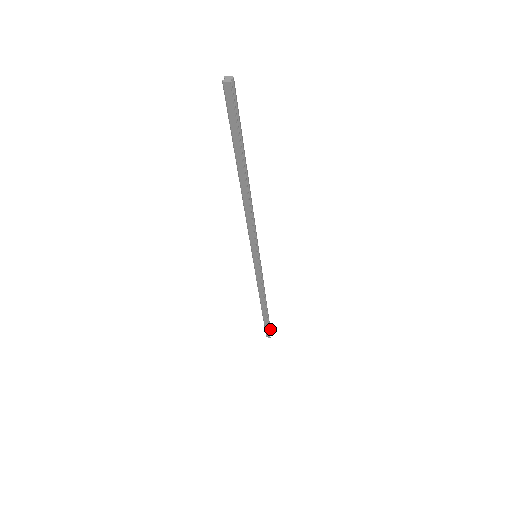
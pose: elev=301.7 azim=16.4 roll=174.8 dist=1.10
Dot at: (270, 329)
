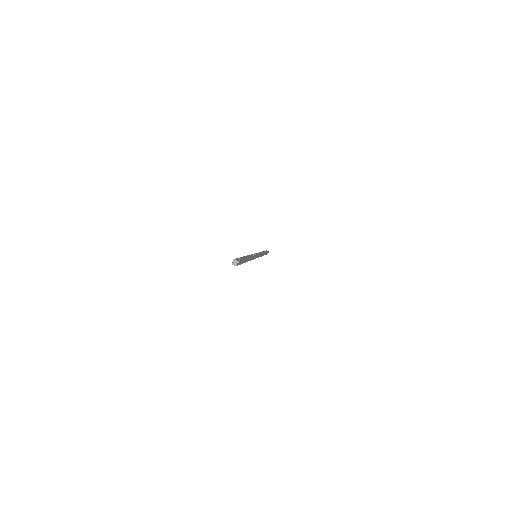
Dot at: (268, 252)
